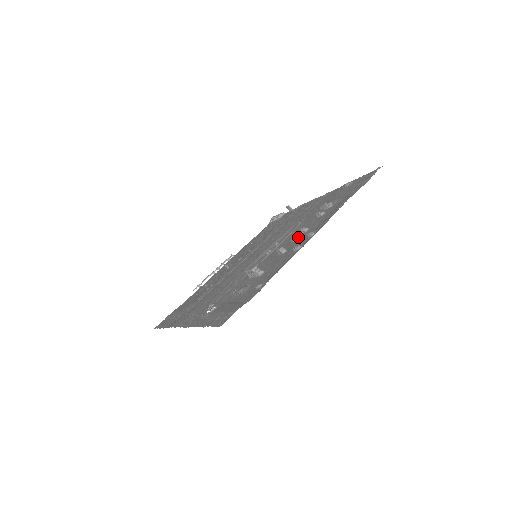
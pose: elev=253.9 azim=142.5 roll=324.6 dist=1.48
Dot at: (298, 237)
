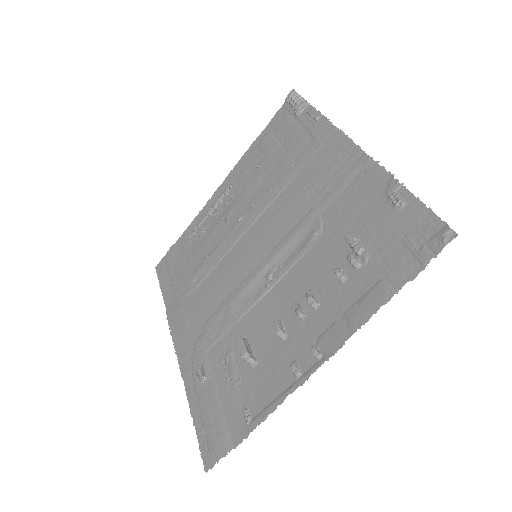
Dot at: (303, 316)
